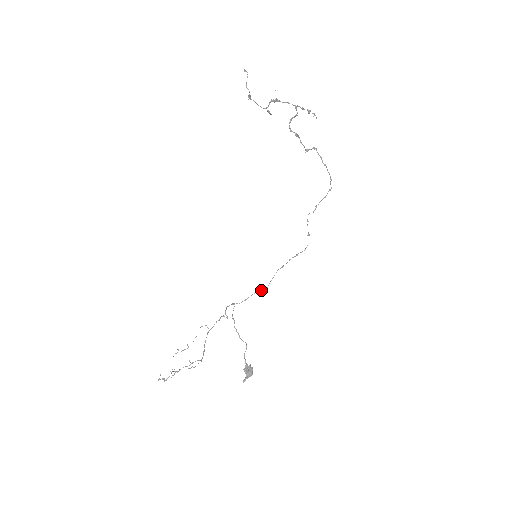
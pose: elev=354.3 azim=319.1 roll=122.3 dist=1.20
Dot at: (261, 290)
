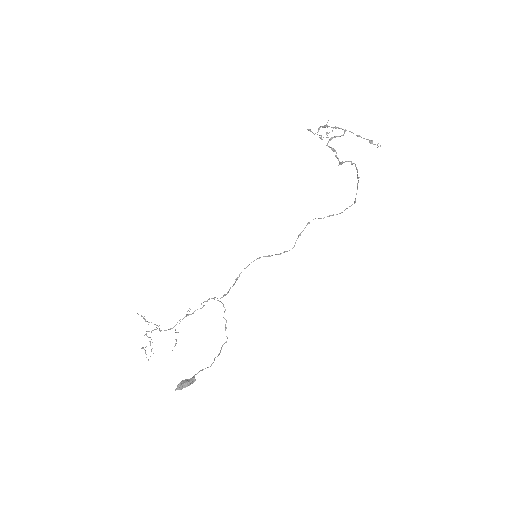
Dot at: (235, 282)
